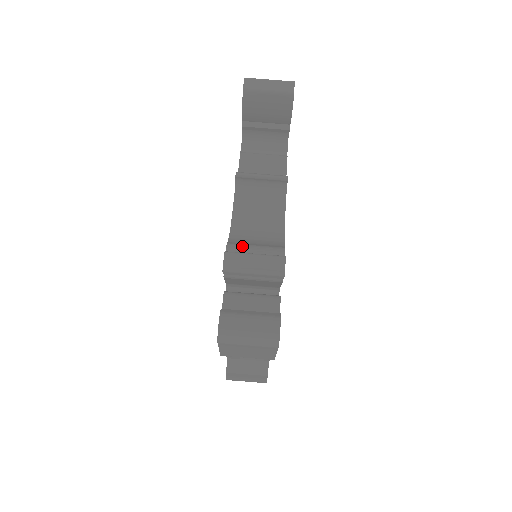
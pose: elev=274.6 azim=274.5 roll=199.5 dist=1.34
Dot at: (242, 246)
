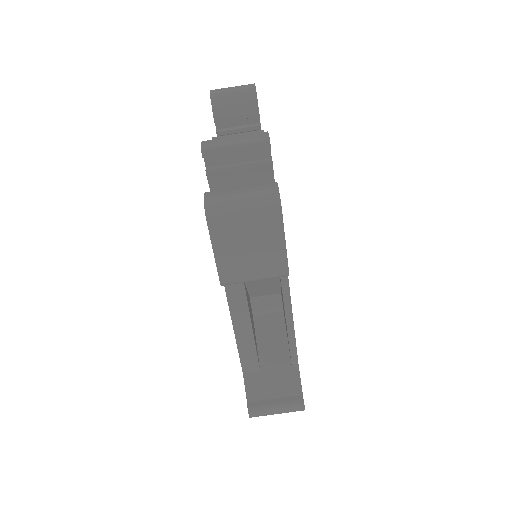
Dot at: occluded
